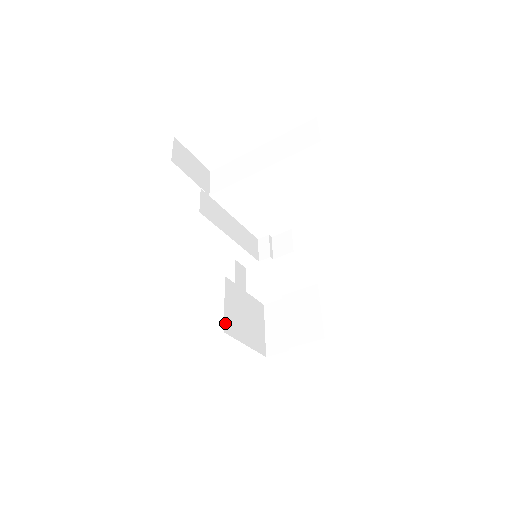
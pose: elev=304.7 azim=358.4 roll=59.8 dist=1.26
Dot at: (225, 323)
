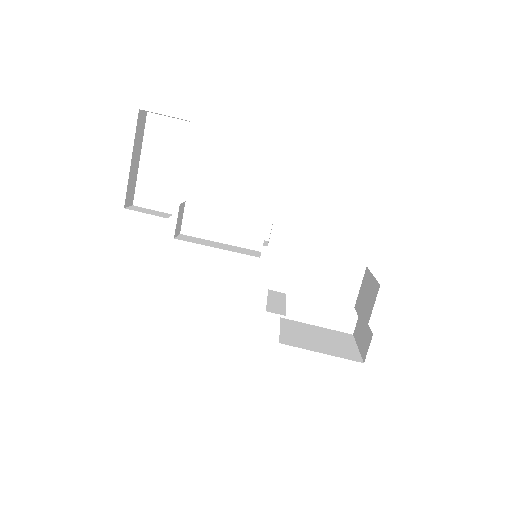
Dot at: (281, 339)
